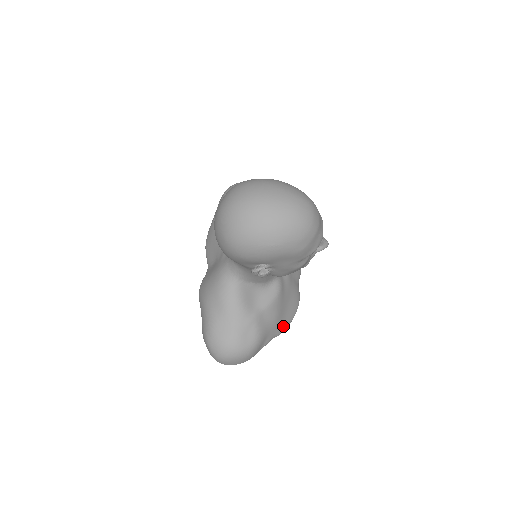
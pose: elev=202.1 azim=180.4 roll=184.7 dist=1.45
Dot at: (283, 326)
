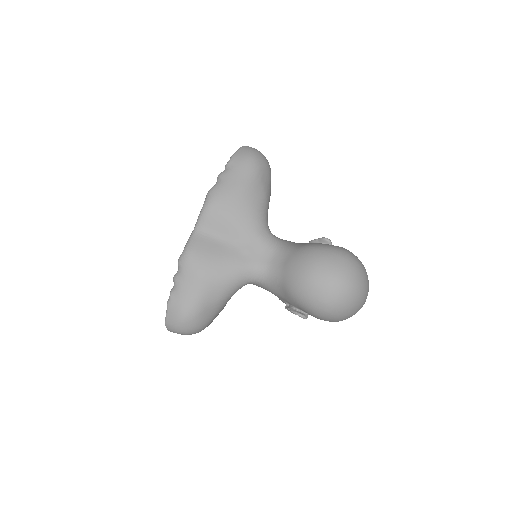
Dot at: occluded
